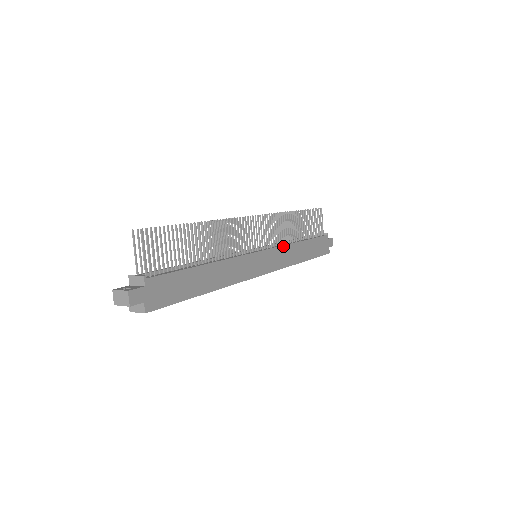
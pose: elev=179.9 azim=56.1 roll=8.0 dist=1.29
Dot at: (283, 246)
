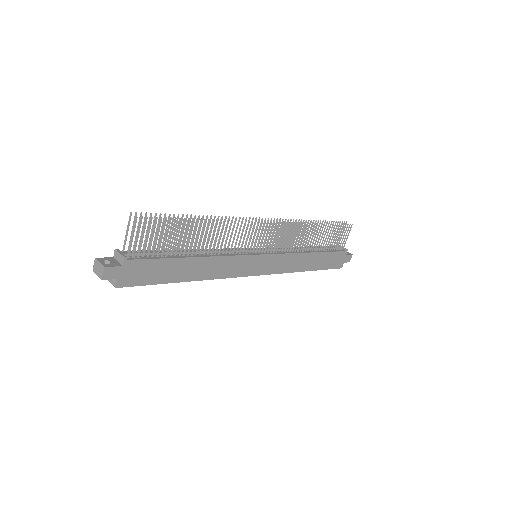
Dot at: (289, 254)
